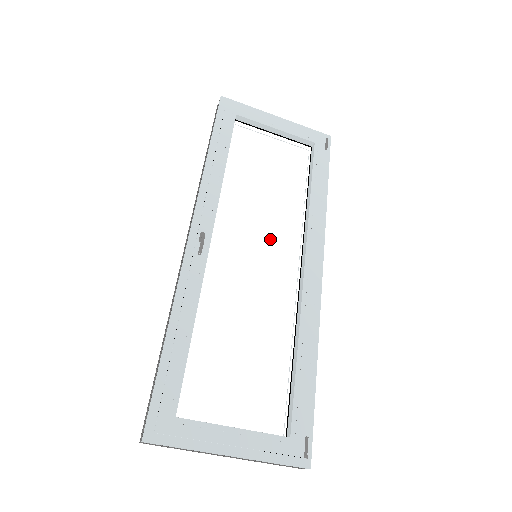
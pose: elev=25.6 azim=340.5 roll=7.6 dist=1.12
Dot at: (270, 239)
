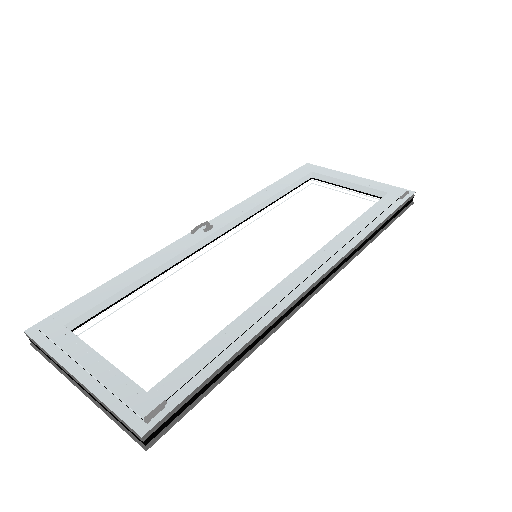
Dot at: (282, 248)
